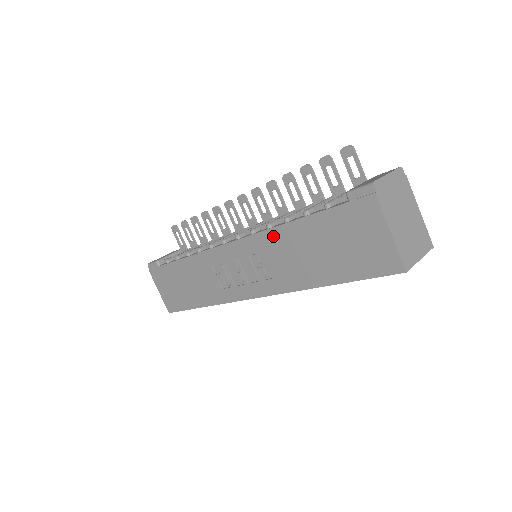
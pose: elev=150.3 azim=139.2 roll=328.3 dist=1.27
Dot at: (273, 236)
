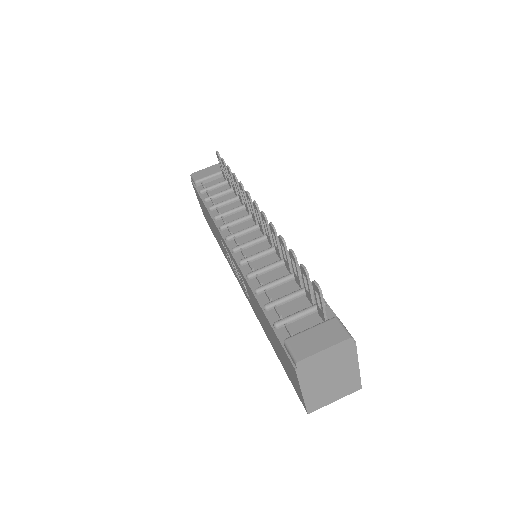
Dot at: (248, 287)
